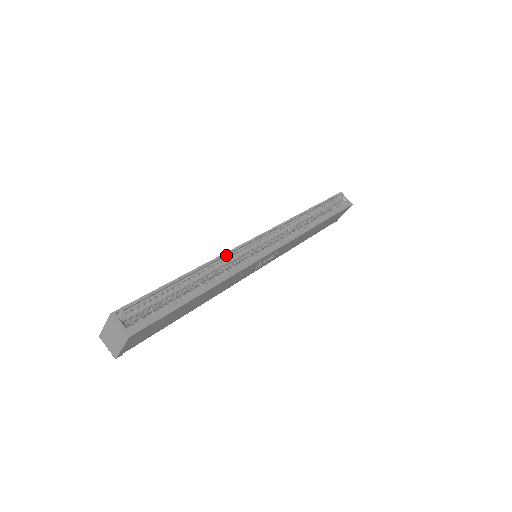
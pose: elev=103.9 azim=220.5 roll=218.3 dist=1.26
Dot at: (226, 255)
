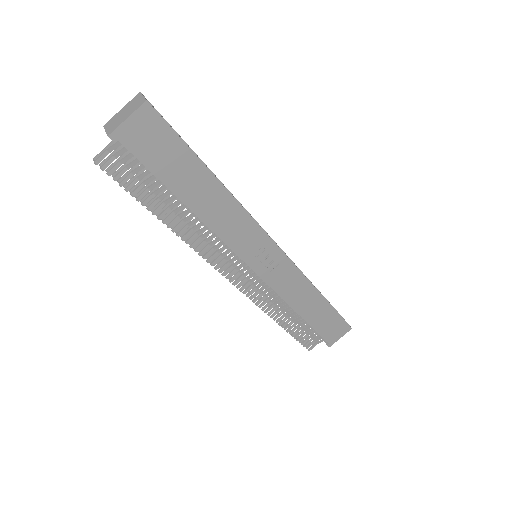
Dot at: occluded
